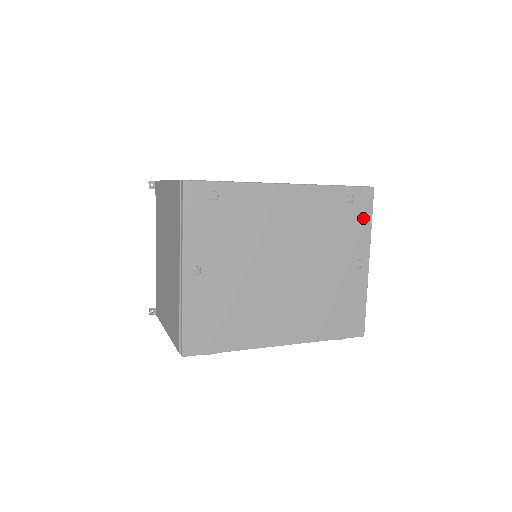
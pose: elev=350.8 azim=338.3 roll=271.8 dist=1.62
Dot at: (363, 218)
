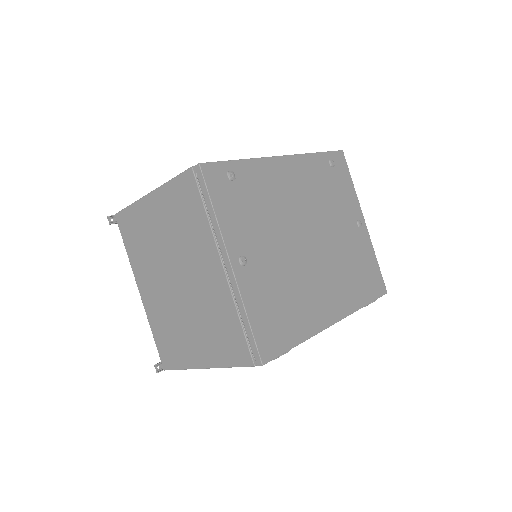
Dot at: (346, 180)
